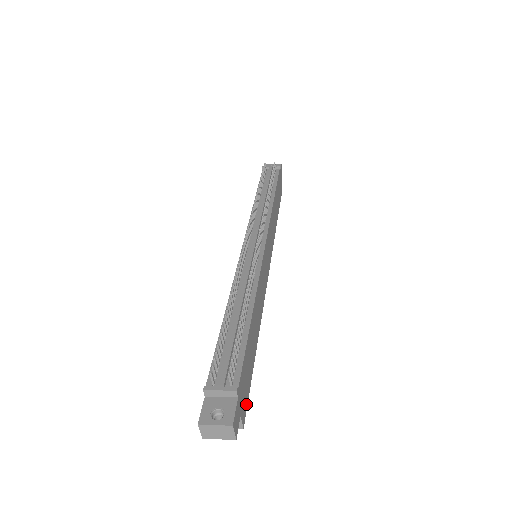
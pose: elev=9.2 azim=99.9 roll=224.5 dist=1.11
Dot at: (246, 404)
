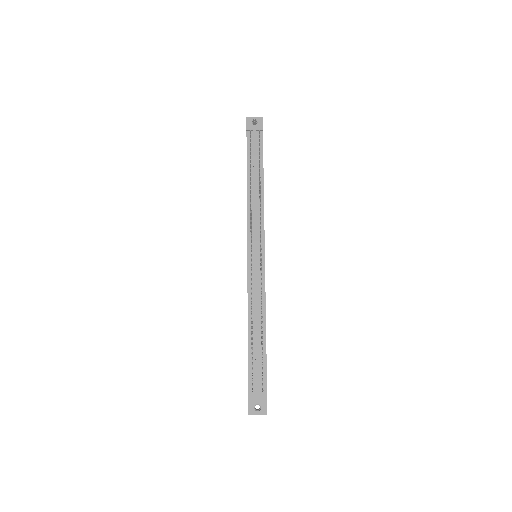
Dot at: occluded
